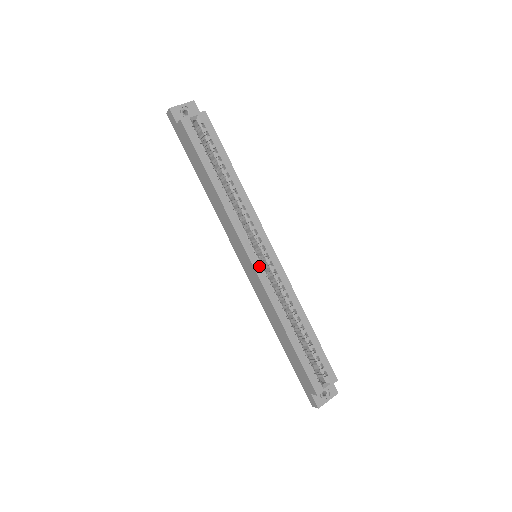
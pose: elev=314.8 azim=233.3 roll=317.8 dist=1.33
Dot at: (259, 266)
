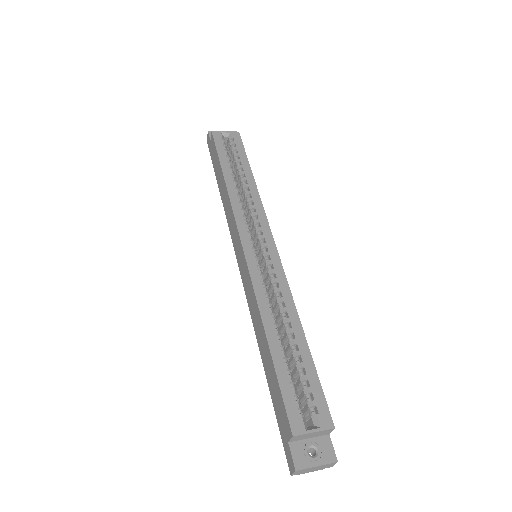
Dot at: (252, 255)
